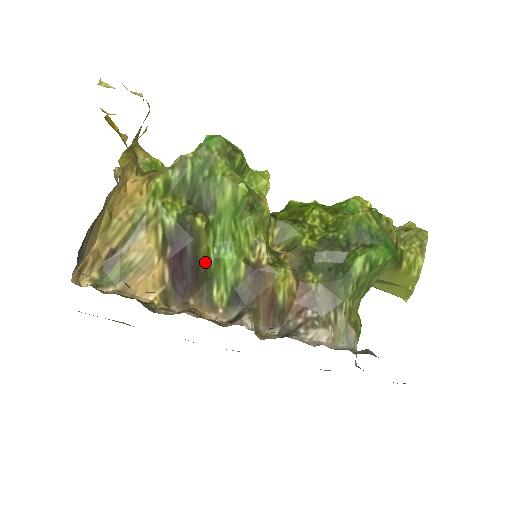
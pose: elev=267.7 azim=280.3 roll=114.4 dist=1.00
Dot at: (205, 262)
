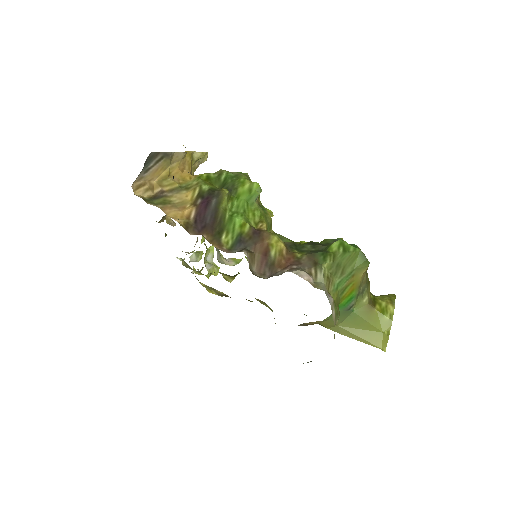
Dot at: (222, 216)
